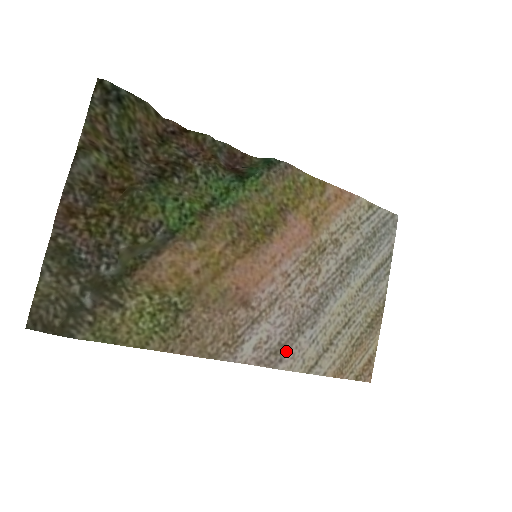
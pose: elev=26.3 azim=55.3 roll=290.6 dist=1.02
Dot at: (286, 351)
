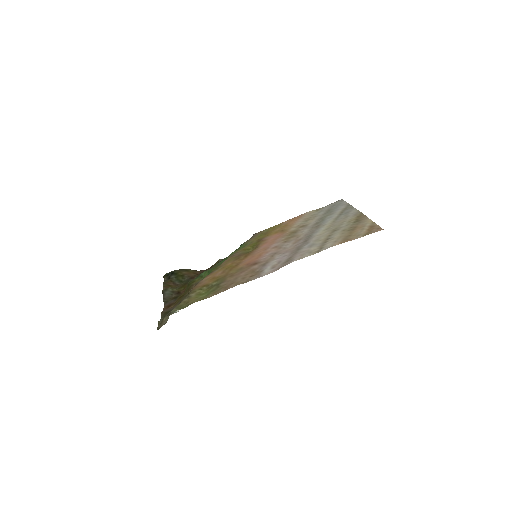
Dot at: (294, 257)
